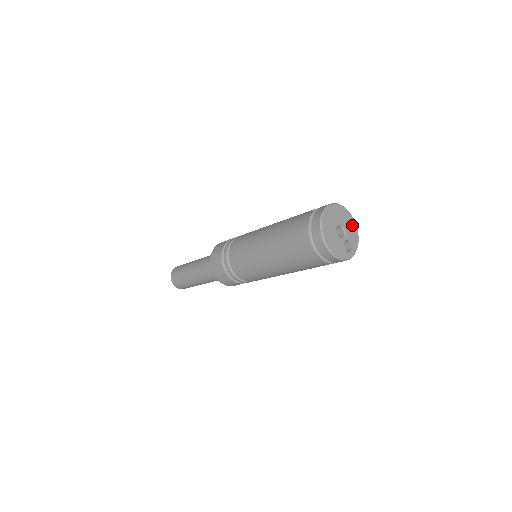
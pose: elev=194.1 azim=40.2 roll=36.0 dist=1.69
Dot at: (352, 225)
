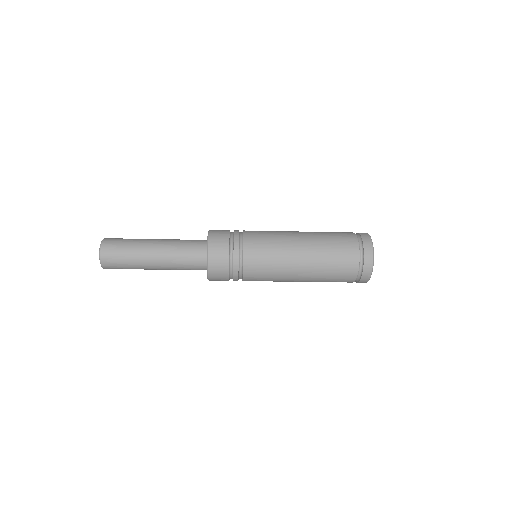
Dot at: occluded
